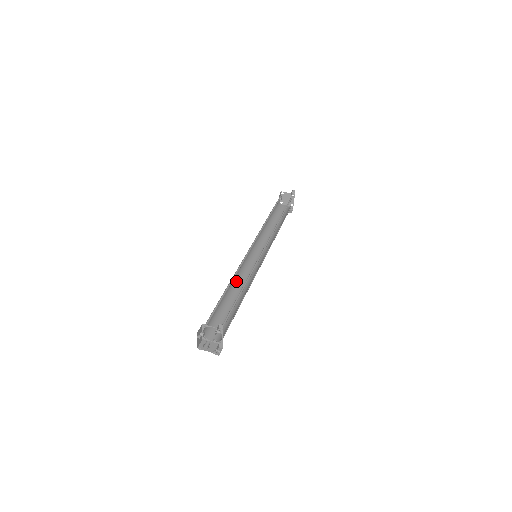
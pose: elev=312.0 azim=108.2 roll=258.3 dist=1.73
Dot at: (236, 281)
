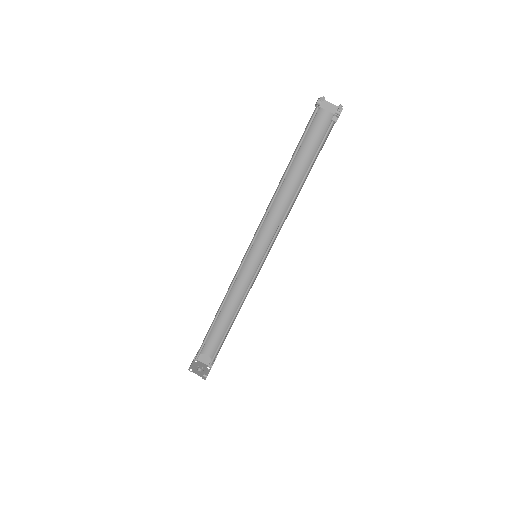
Dot at: occluded
